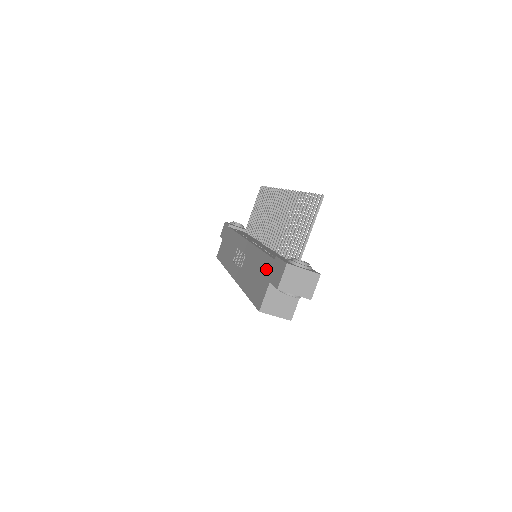
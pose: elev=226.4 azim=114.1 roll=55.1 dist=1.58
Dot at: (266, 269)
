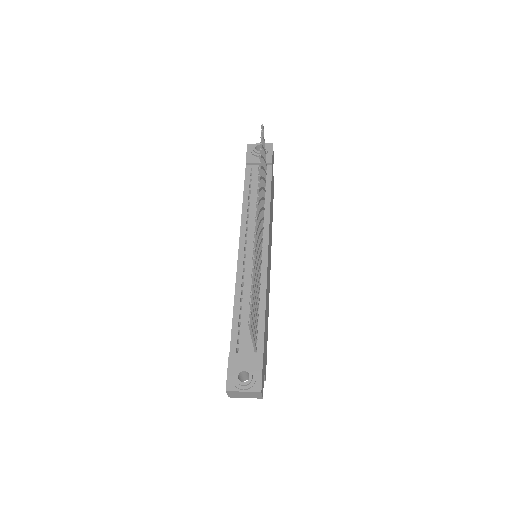
Dot at: occluded
